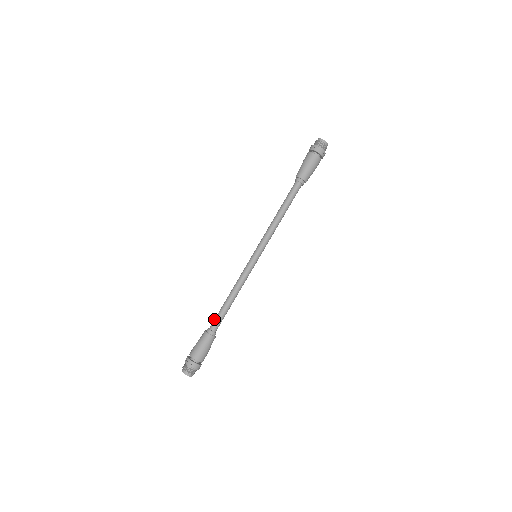
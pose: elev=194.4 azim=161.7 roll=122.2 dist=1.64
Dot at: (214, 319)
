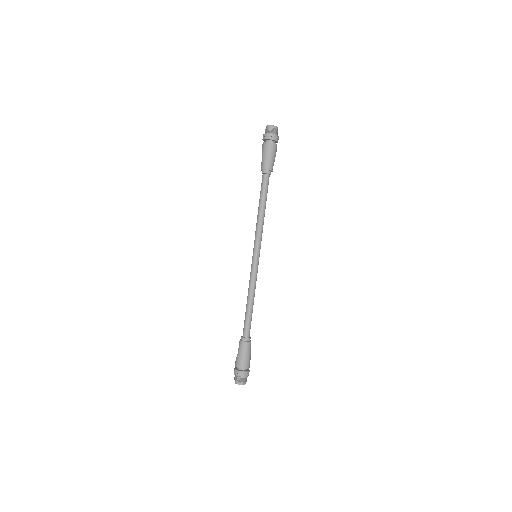
Dot at: occluded
